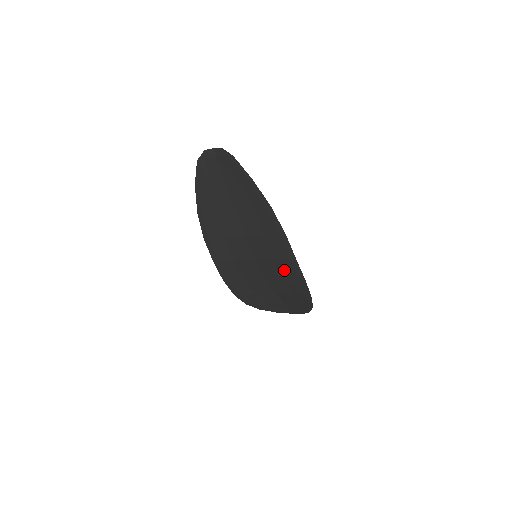
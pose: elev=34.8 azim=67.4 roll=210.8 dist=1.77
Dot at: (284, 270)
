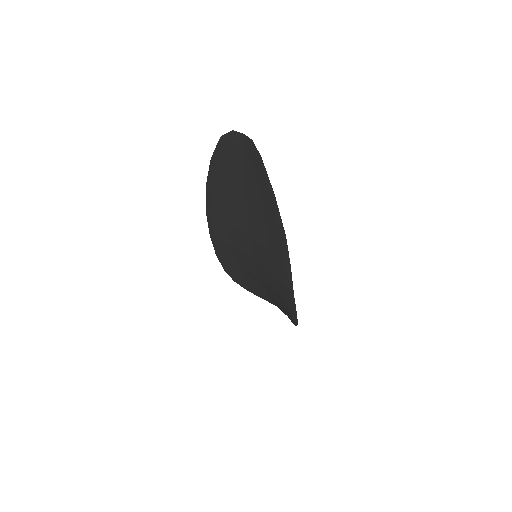
Dot at: (279, 287)
